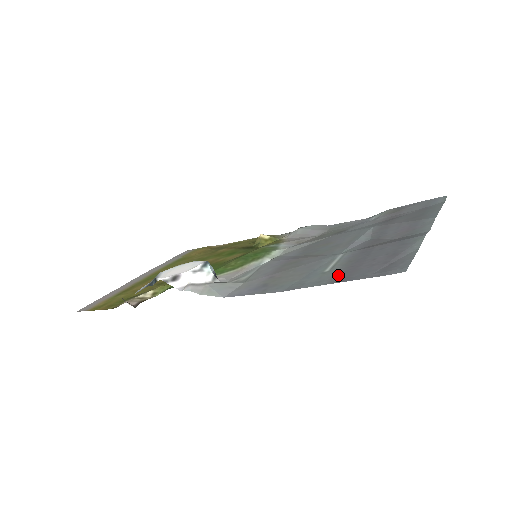
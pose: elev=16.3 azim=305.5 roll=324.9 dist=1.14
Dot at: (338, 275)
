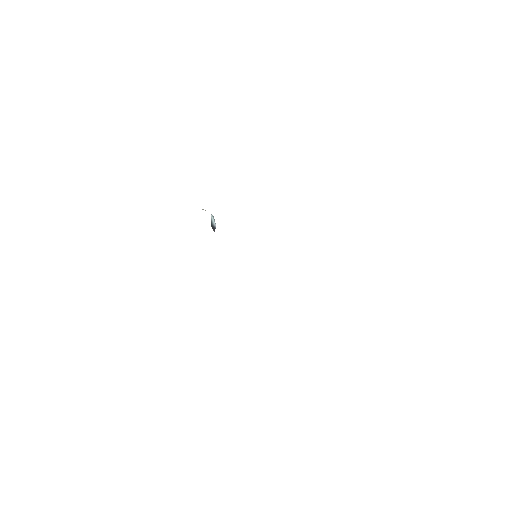
Dot at: occluded
